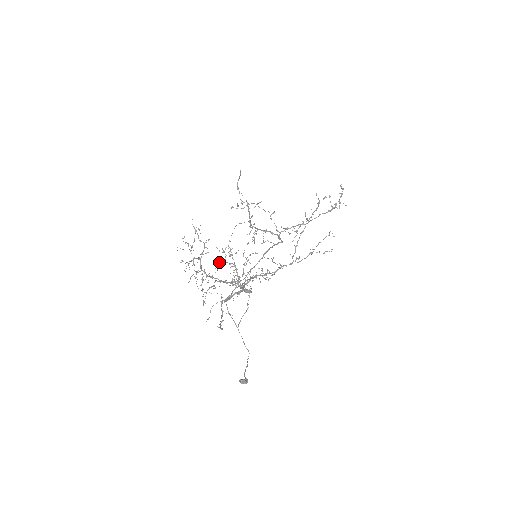
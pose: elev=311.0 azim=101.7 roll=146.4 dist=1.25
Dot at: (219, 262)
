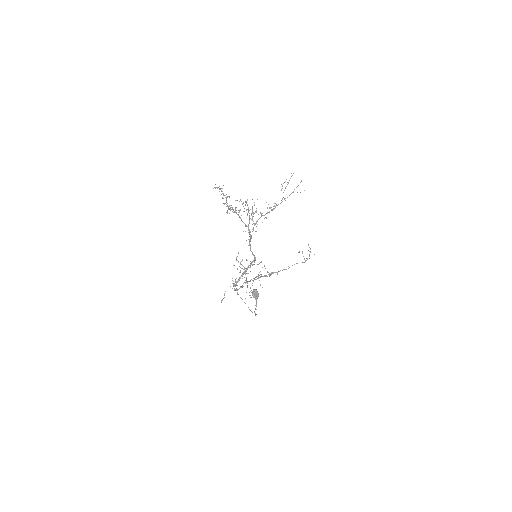
Dot at: occluded
